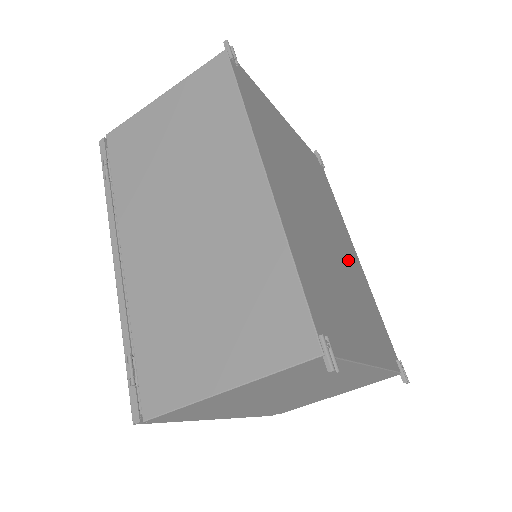
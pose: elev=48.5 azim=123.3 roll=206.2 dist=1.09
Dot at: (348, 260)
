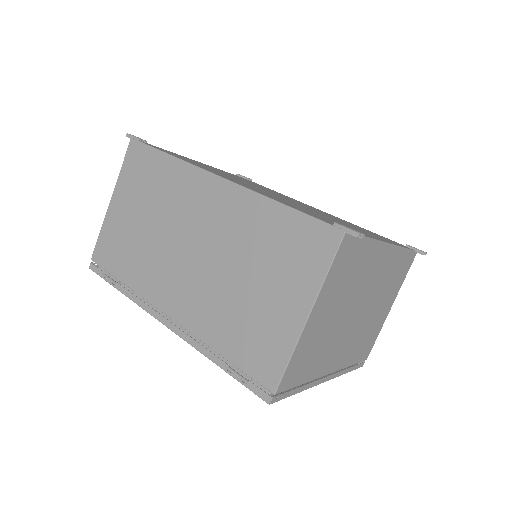
Dot at: occluded
